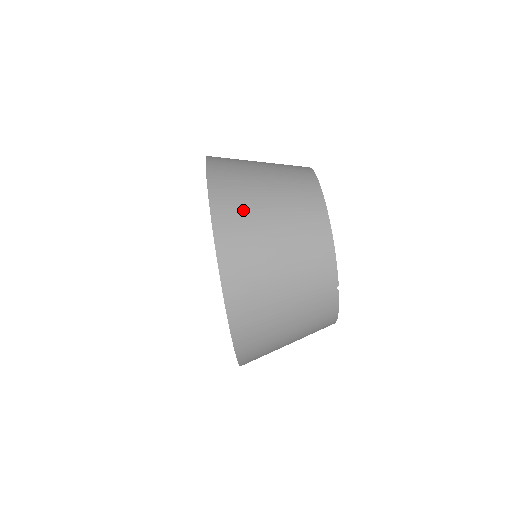
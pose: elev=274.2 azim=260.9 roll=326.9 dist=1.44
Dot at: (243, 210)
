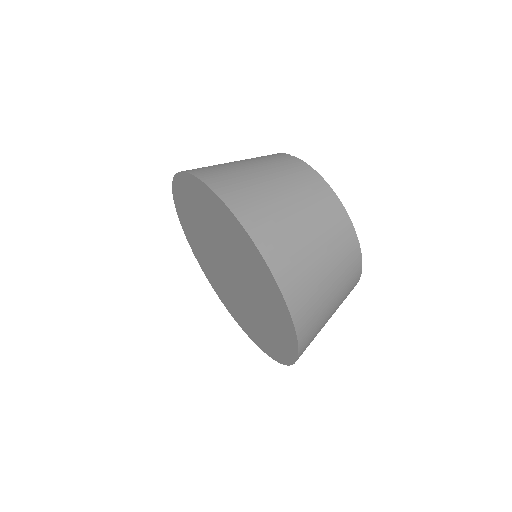
Dot at: occluded
